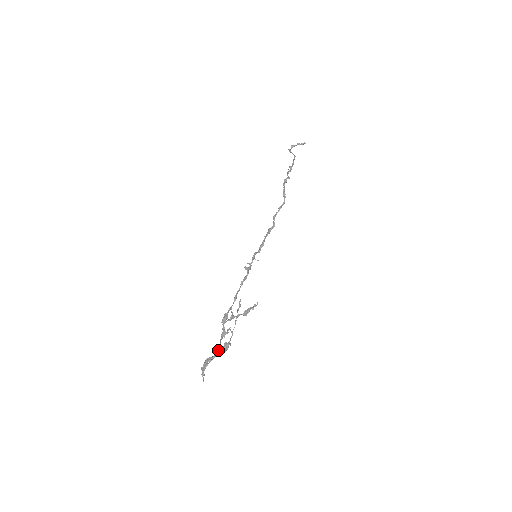
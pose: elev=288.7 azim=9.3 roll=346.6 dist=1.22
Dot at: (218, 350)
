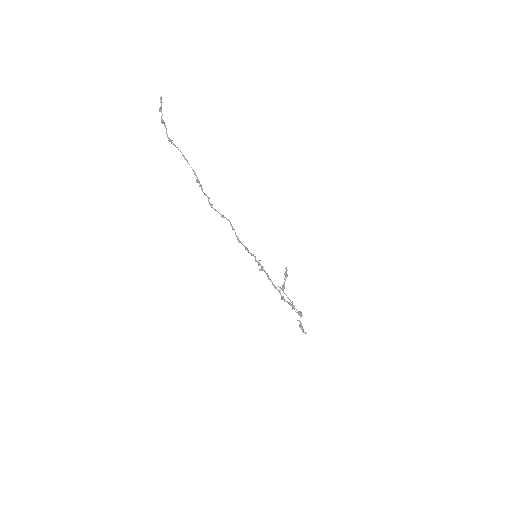
Dot at: (299, 321)
